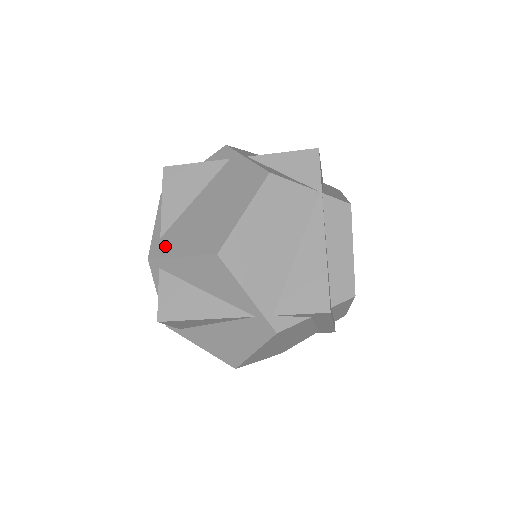
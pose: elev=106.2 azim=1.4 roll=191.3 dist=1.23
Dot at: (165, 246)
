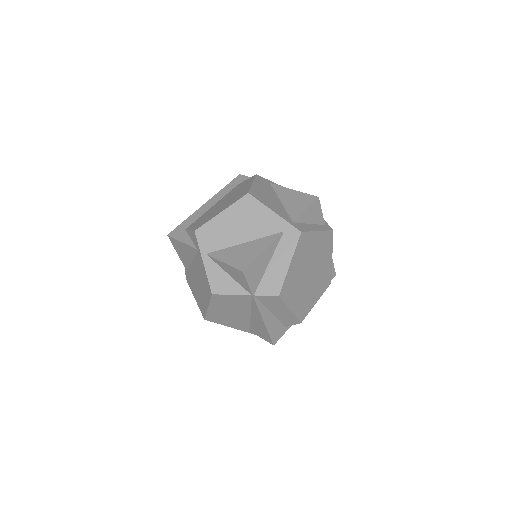
Dot at: (189, 281)
